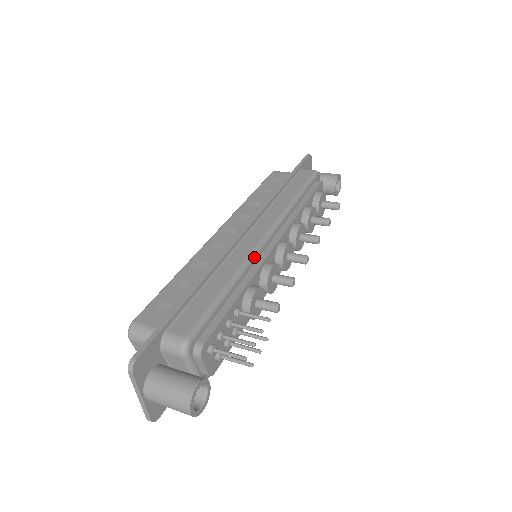
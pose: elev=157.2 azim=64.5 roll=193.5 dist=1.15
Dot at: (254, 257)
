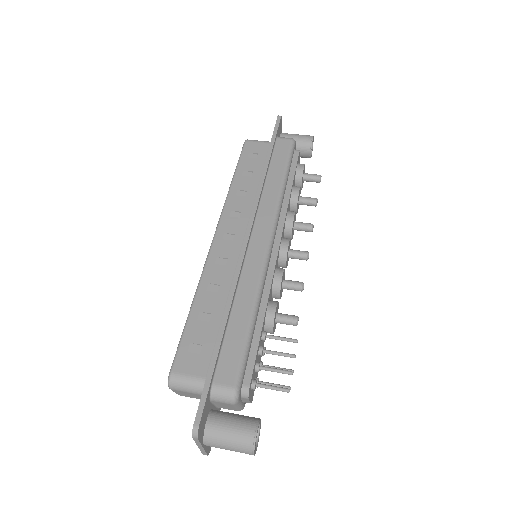
Dot at: (265, 272)
